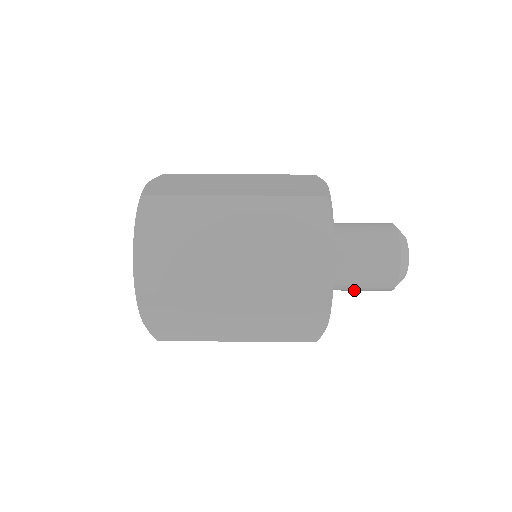
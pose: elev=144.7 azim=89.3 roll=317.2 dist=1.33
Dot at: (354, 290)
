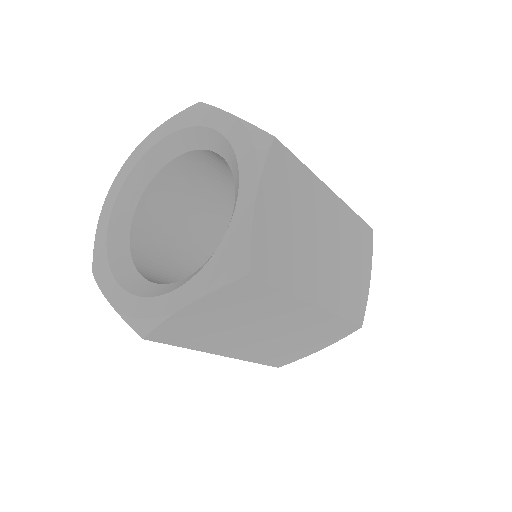
Dot at: occluded
